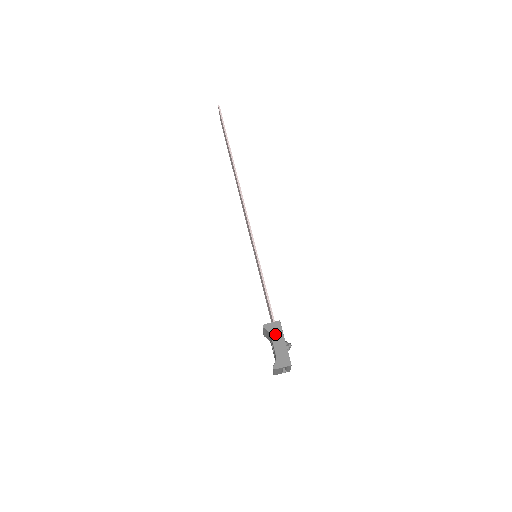
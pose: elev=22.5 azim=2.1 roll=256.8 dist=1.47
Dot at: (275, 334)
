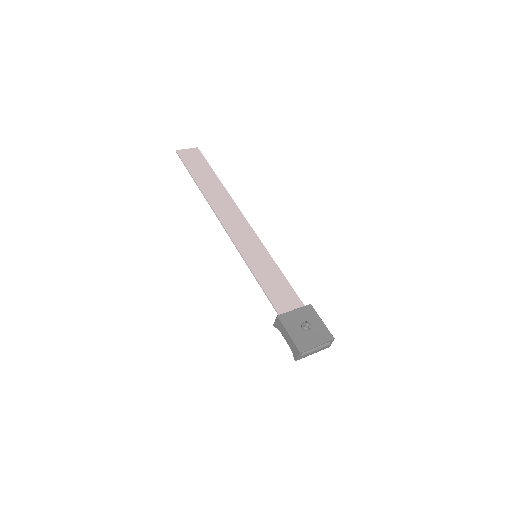
Dot at: (281, 330)
